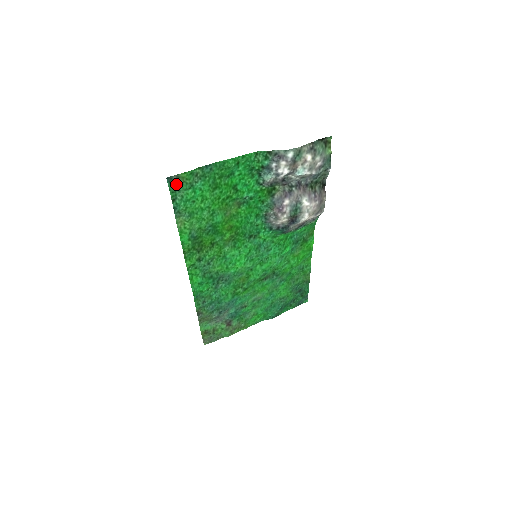
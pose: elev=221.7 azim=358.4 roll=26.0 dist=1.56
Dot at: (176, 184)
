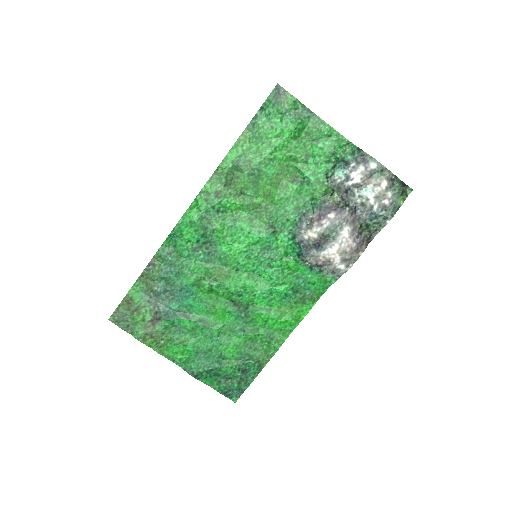
Dot at: (277, 97)
